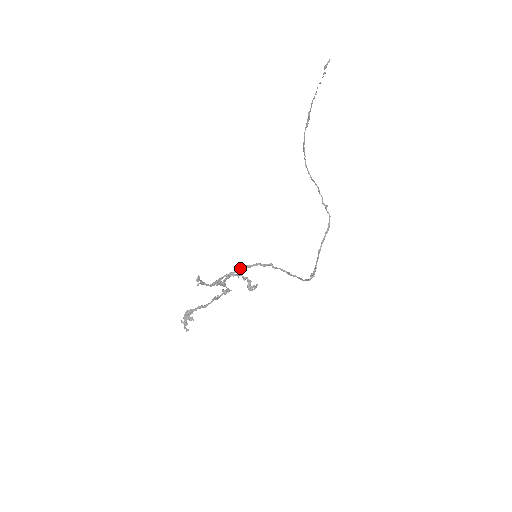
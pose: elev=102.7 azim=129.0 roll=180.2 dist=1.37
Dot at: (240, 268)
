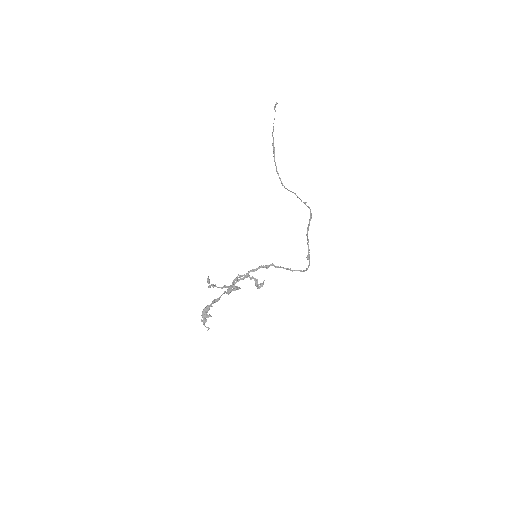
Dot at: (246, 274)
